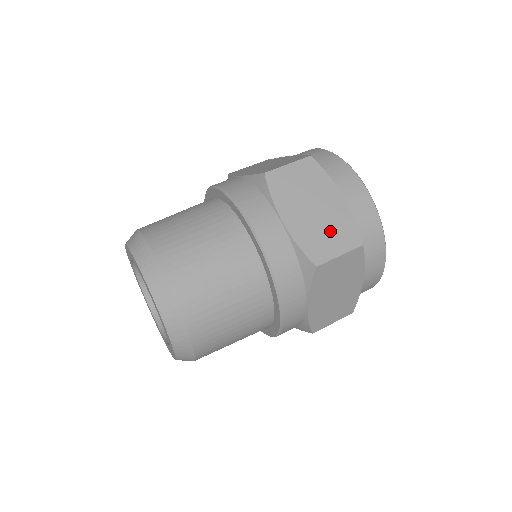
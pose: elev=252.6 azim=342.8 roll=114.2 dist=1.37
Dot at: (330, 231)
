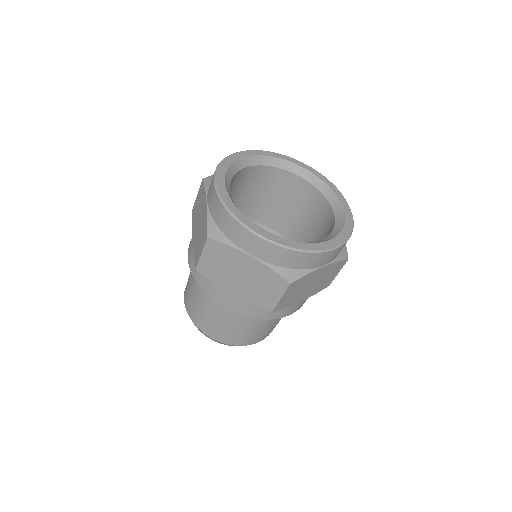
Dot at: (262, 286)
